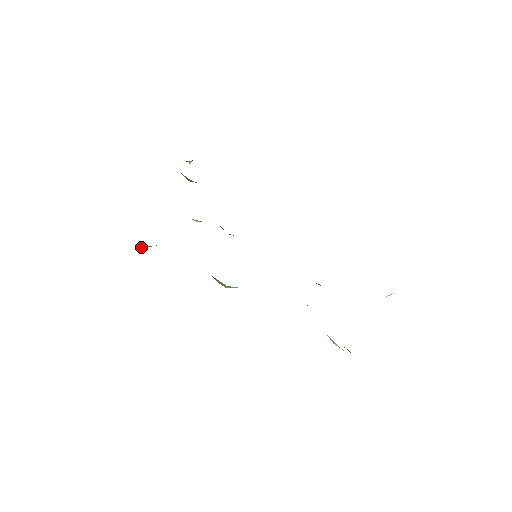
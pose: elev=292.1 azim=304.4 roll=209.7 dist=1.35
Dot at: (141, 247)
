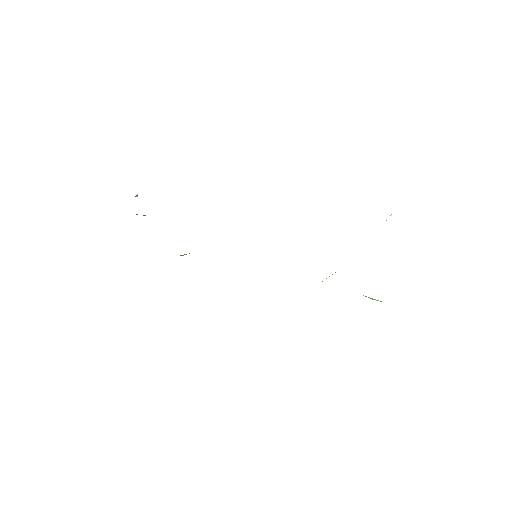
Dot at: occluded
